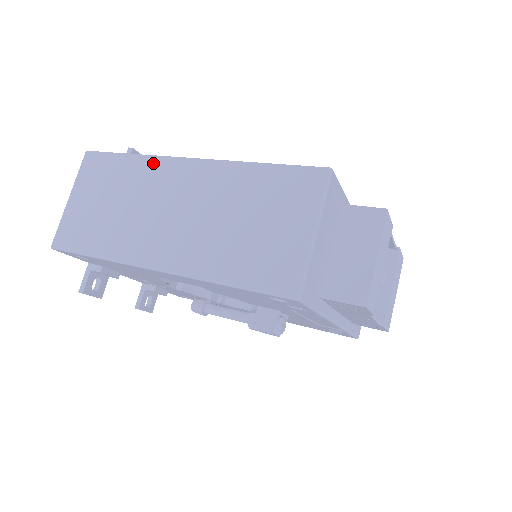
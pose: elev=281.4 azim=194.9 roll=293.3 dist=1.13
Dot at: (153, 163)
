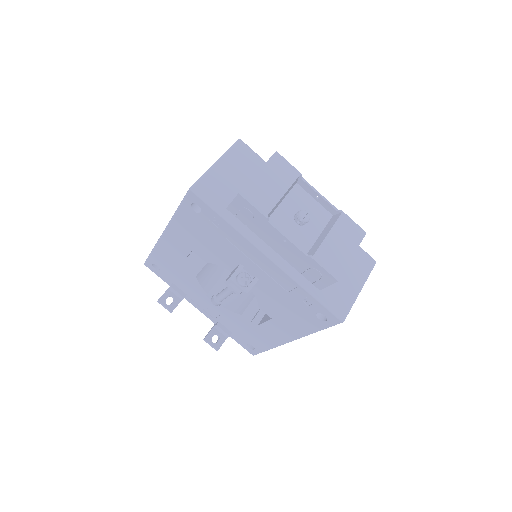
Dot at: occluded
